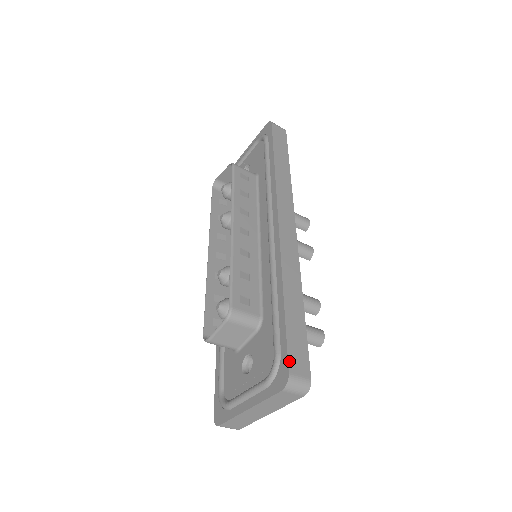
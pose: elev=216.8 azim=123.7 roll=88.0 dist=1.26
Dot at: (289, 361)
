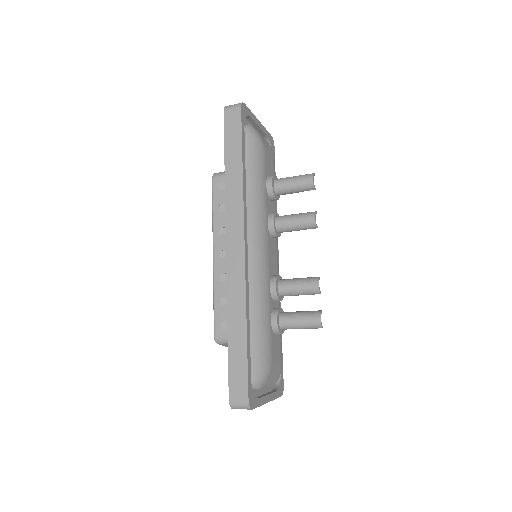
Dot at: (229, 390)
